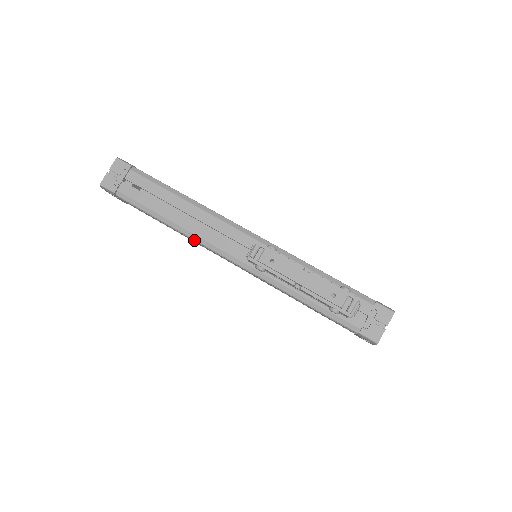
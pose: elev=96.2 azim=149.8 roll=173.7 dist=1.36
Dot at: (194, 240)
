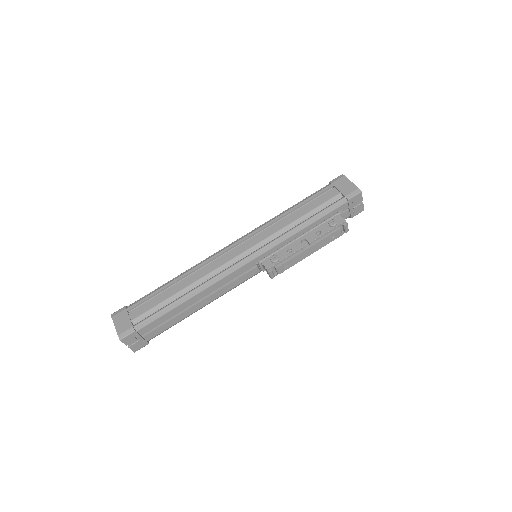
Dot at: occluded
